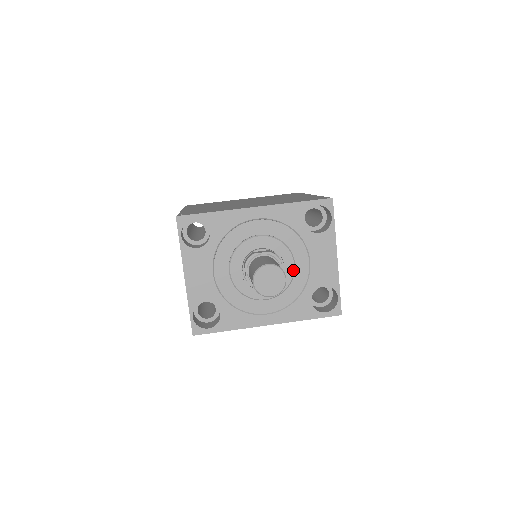
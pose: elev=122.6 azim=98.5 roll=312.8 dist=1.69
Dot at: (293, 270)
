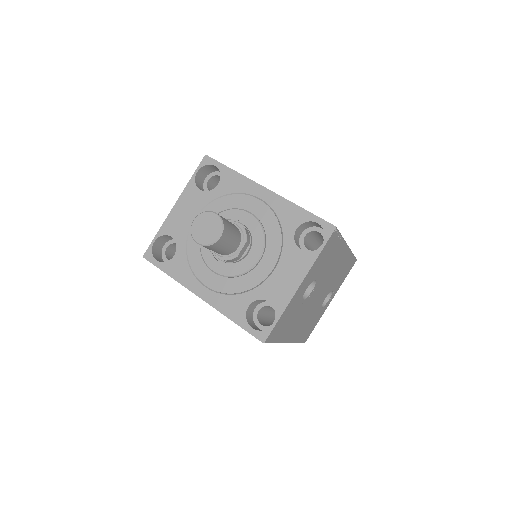
Dot at: (254, 264)
